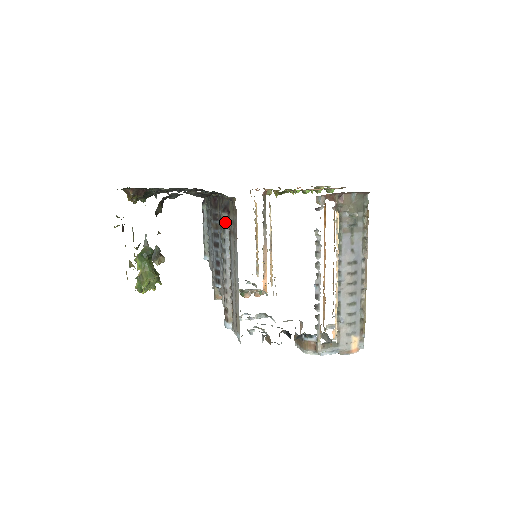
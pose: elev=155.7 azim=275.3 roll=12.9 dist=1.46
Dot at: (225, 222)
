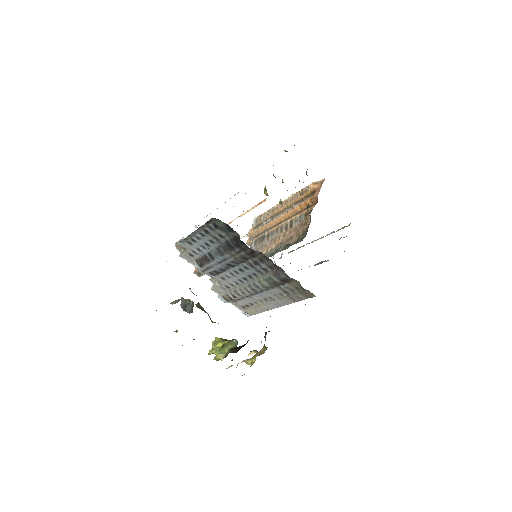
Dot at: occluded
